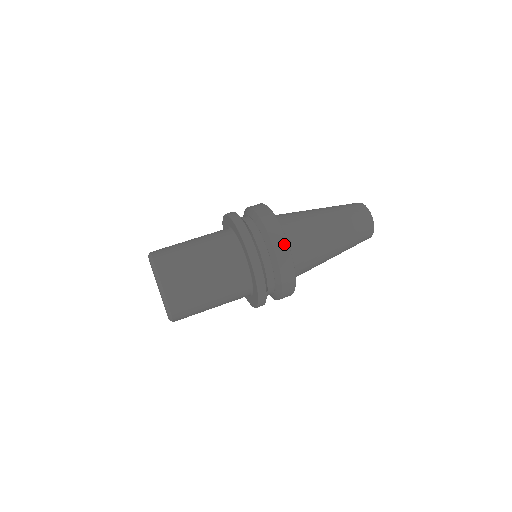
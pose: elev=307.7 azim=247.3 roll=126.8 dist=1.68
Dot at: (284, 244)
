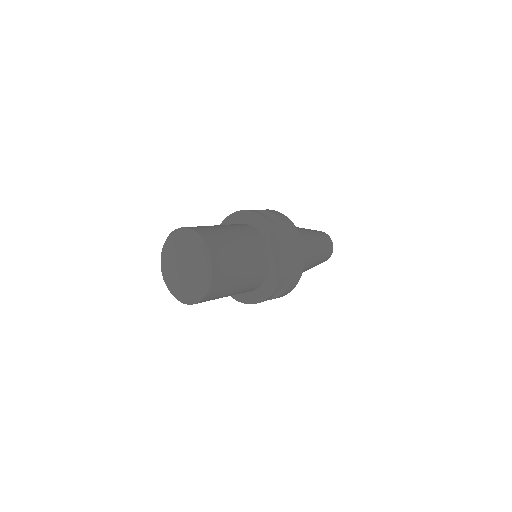
Dot at: (289, 220)
